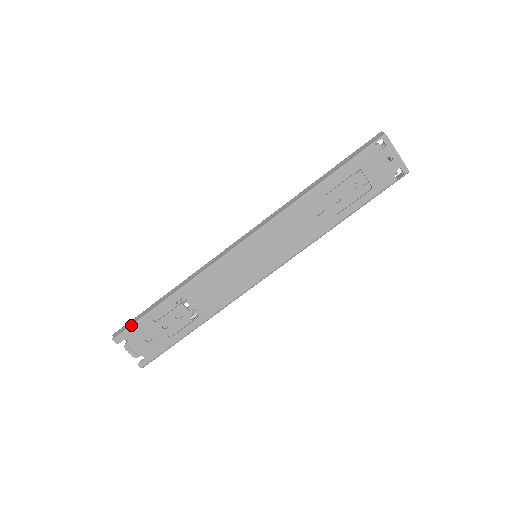
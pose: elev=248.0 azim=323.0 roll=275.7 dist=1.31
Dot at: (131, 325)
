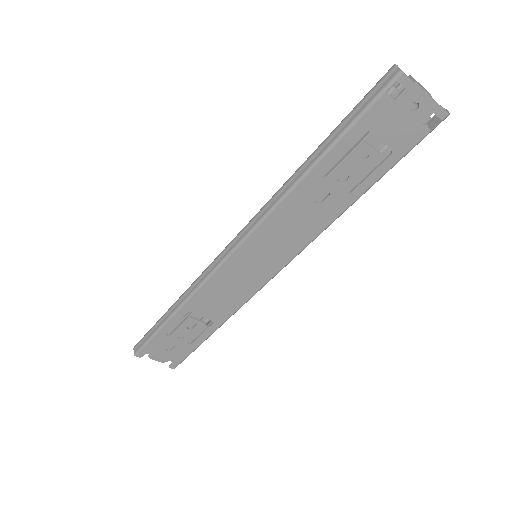
Dot at: (146, 342)
